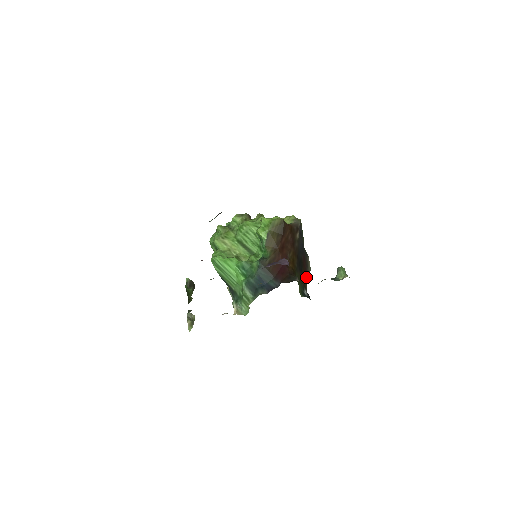
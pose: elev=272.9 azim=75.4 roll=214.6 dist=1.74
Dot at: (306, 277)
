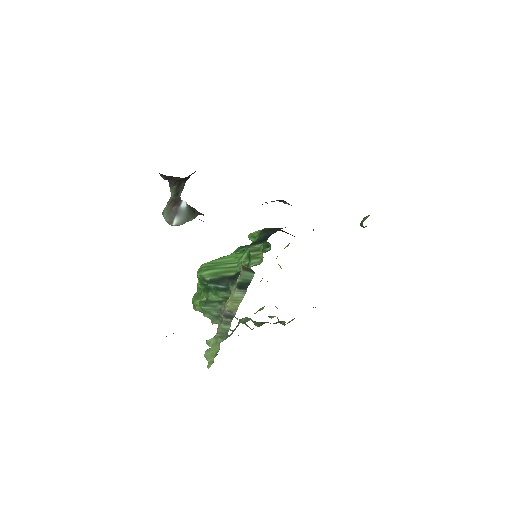
Dot at: occluded
